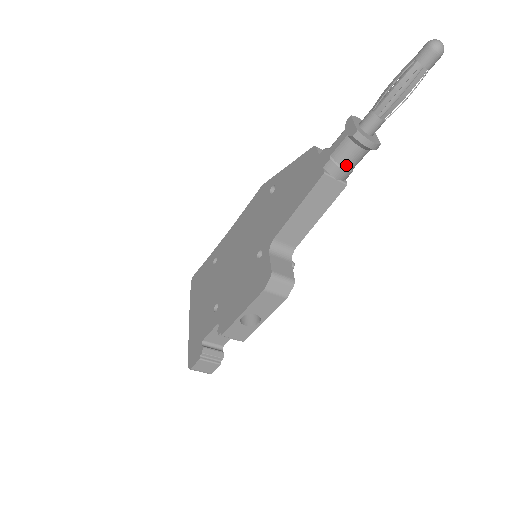
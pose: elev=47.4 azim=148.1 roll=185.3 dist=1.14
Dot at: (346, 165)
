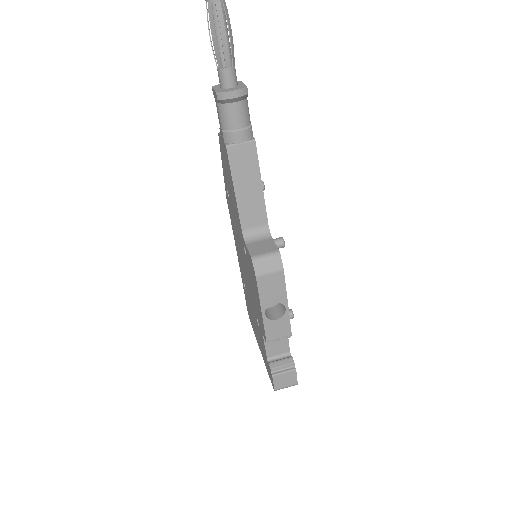
Dot at: (237, 126)
